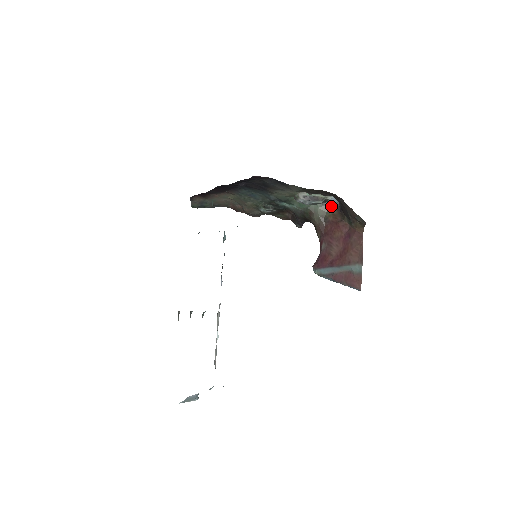
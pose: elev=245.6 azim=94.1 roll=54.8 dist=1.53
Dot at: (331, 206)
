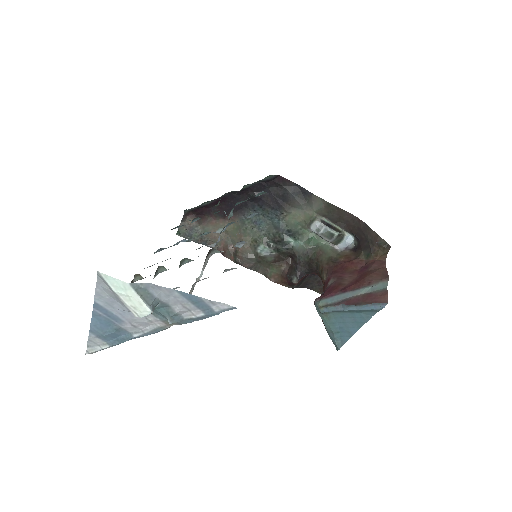
Dot at: (343, 250)
